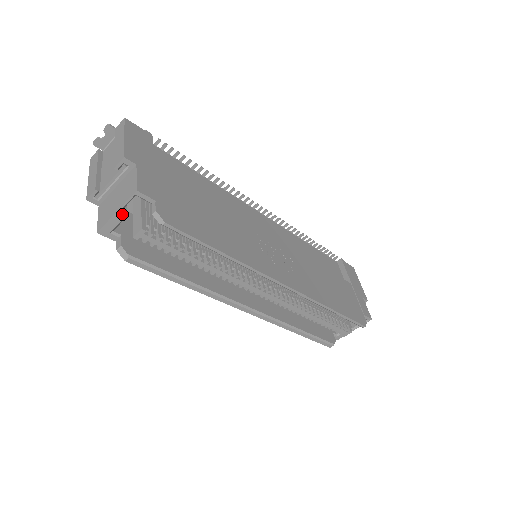
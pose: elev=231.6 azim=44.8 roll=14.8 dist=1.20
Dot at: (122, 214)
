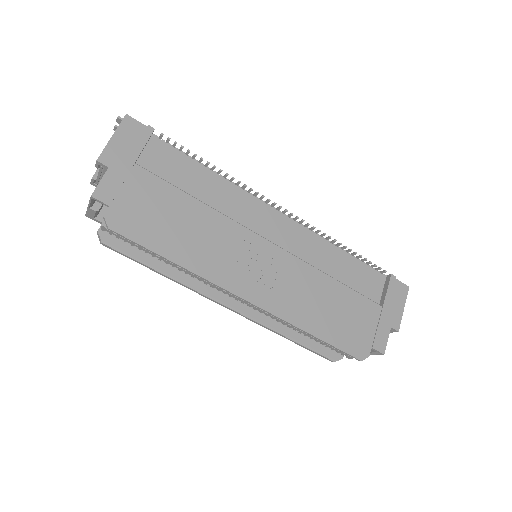
Dot at: (94, 208)
